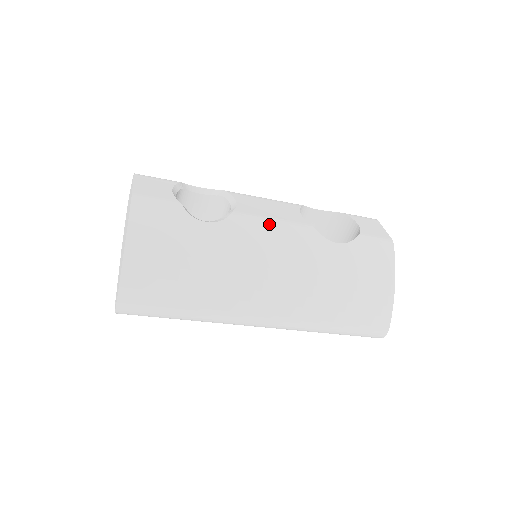
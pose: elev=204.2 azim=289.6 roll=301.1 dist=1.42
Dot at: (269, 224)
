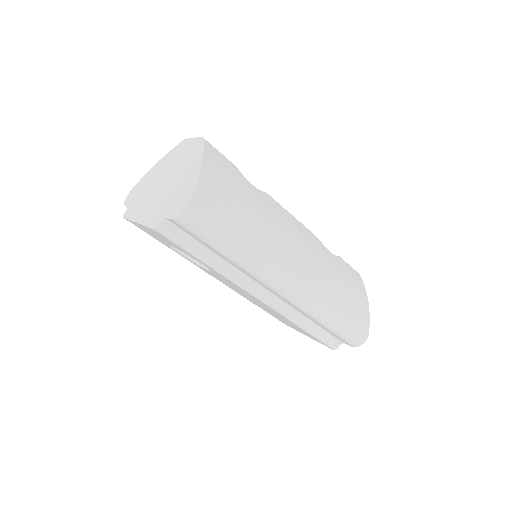
Dot at: (289, 213)
